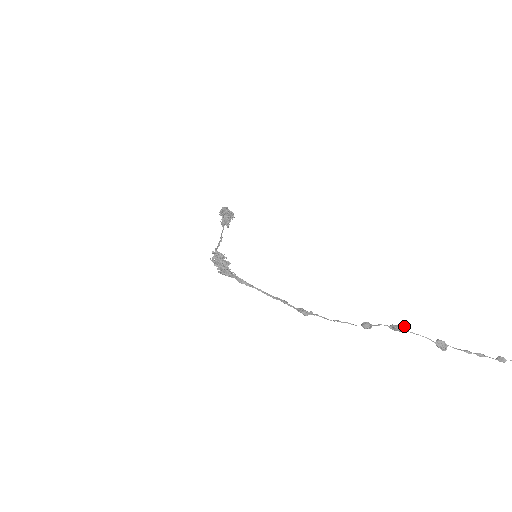
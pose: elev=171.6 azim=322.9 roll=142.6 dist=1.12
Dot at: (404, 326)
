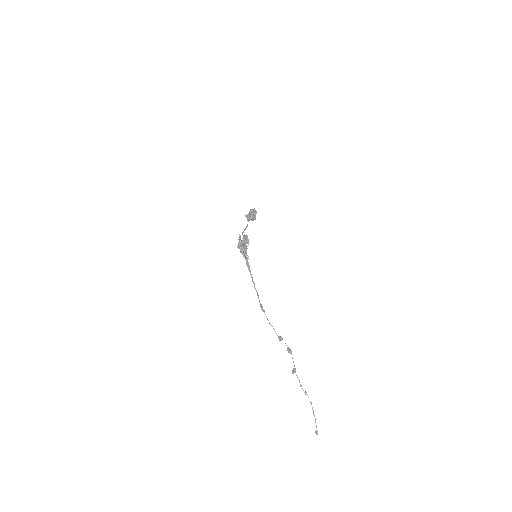
Dot at: occluded
